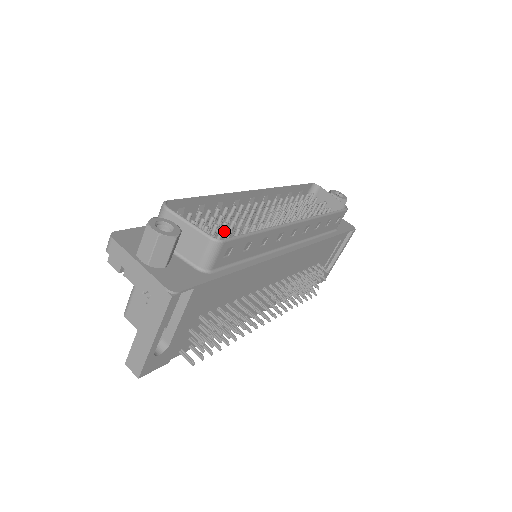
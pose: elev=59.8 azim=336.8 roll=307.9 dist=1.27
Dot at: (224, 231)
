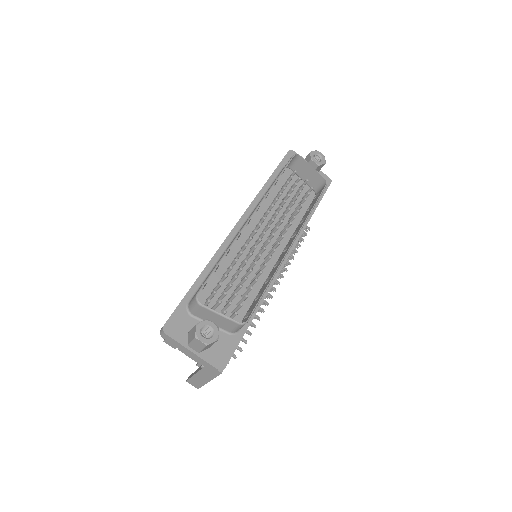
Dot at: occluded
